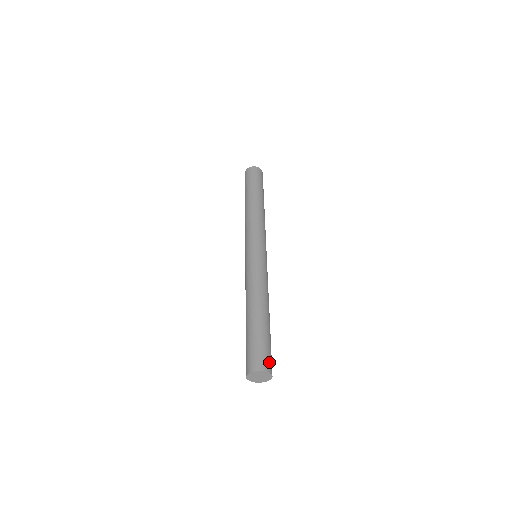
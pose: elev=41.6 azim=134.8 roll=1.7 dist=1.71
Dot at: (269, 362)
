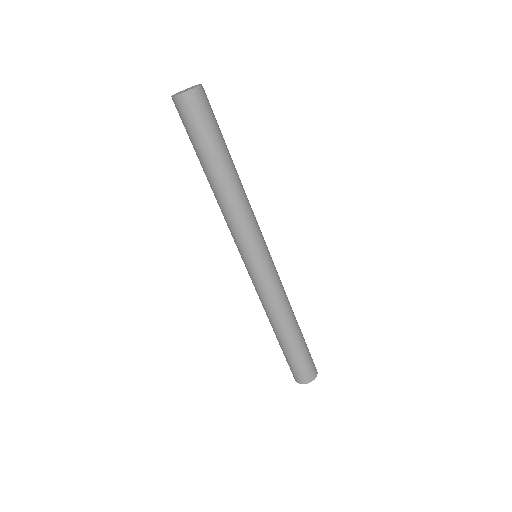
Dot at: (207, 98)
